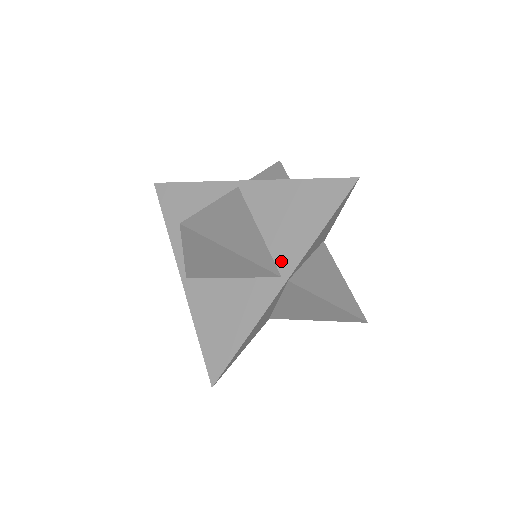
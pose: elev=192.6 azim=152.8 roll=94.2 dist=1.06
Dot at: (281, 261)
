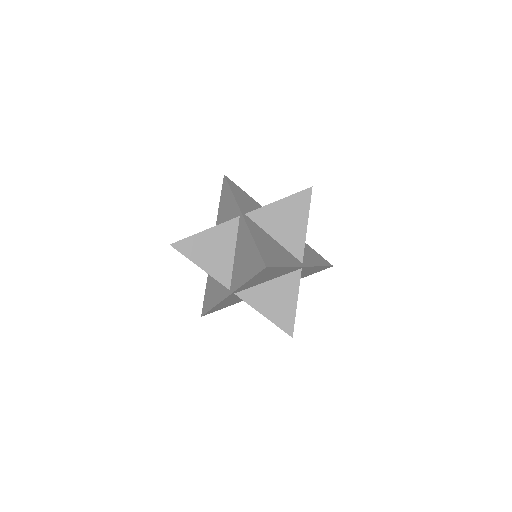
Dot at: (233, 281)
